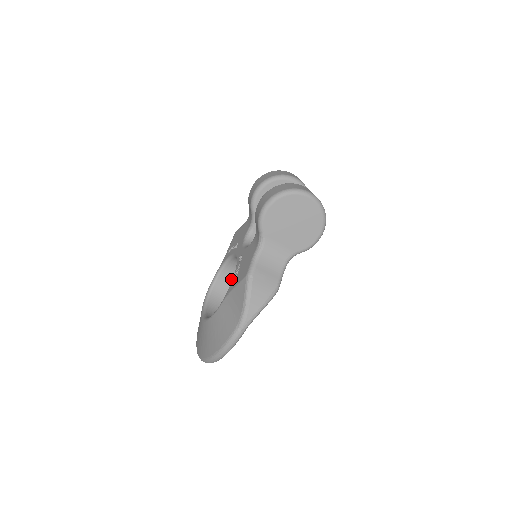
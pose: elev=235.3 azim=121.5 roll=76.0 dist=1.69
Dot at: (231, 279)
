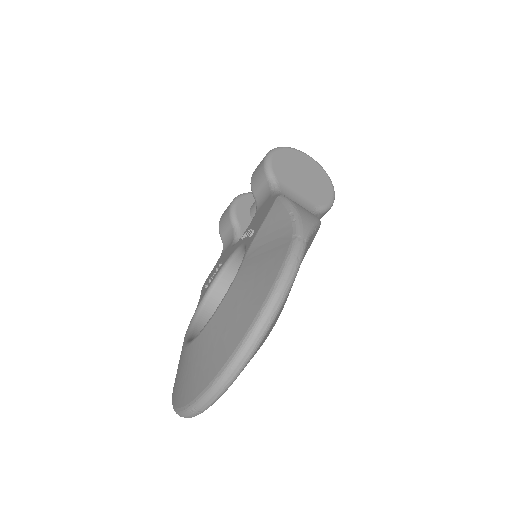
Dot at: occluded
